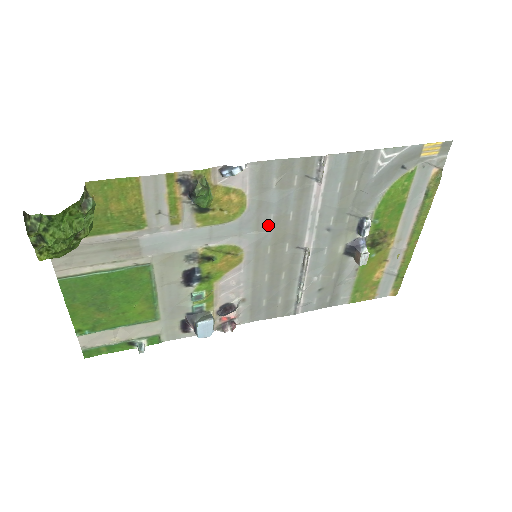
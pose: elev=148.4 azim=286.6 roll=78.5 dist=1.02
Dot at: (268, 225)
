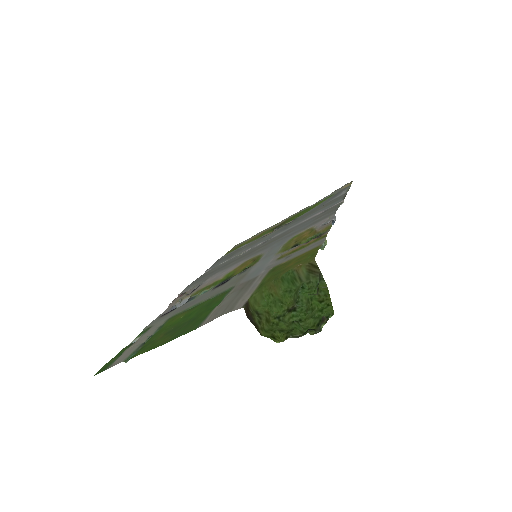
Dot at: (282, 237)
